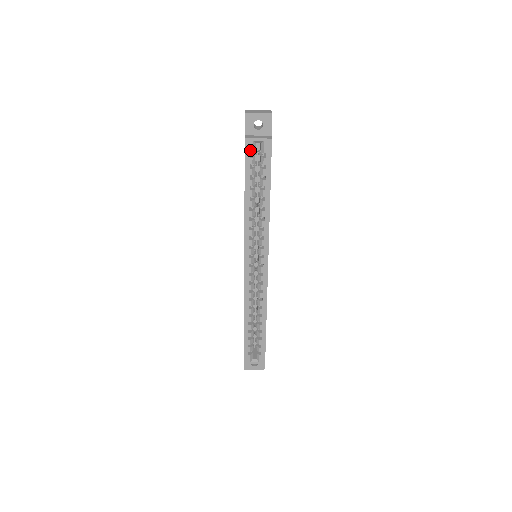
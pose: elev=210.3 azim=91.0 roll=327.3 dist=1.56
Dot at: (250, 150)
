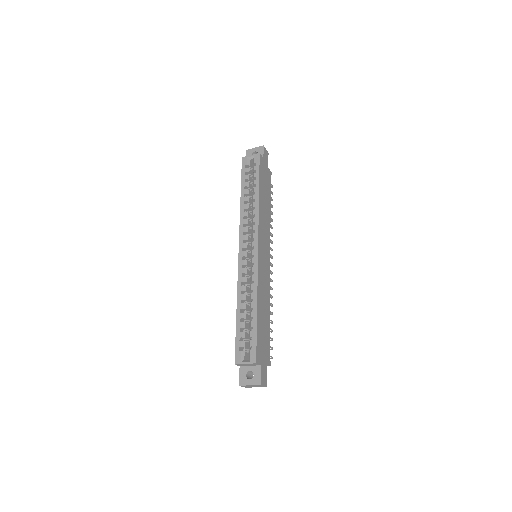
Dot at: (245, 164)
